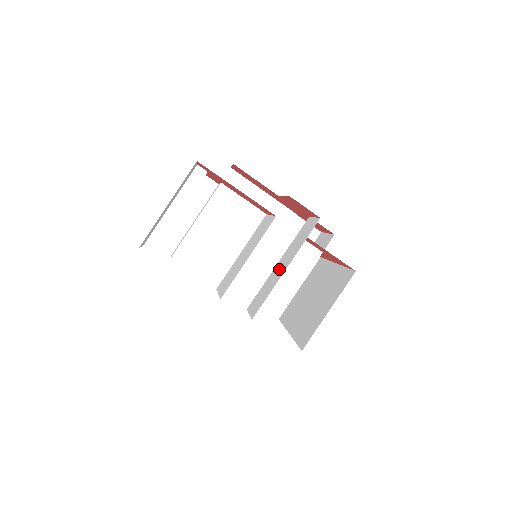
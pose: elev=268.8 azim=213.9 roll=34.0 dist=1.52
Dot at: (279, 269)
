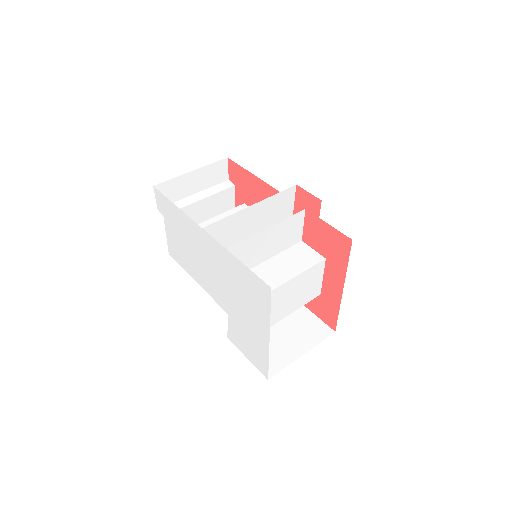
Dot at: (272, 241)
